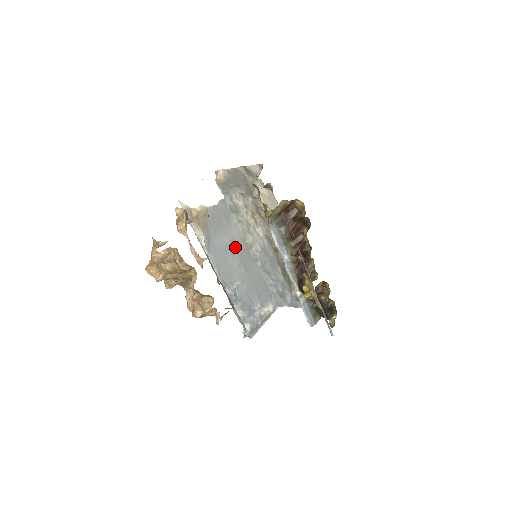
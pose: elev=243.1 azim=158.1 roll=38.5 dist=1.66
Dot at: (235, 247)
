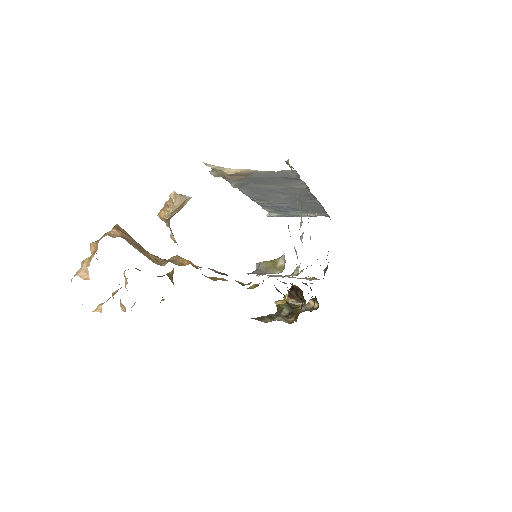
Dot at: (288, 191)
